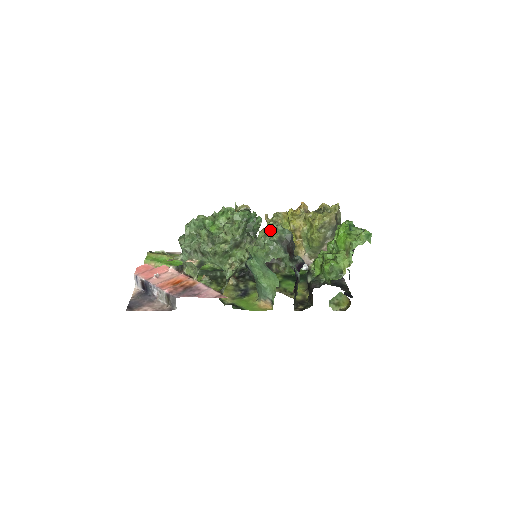
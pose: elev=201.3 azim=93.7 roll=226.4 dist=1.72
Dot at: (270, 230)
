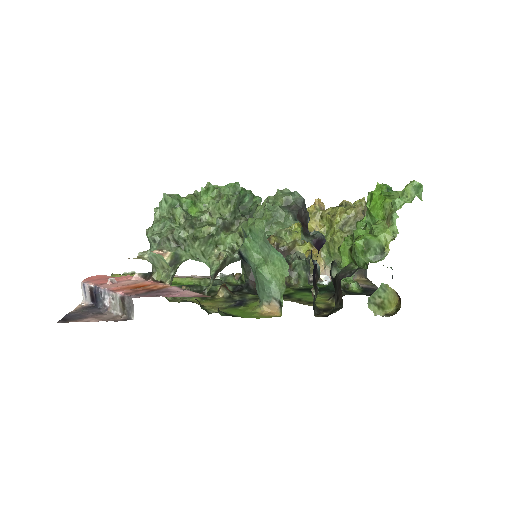
Dot at: (272, 196)
